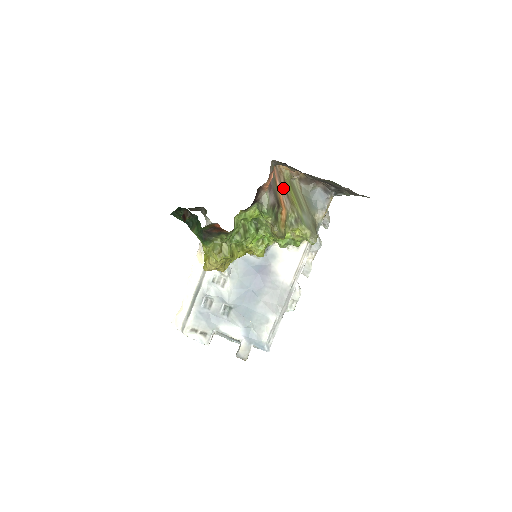
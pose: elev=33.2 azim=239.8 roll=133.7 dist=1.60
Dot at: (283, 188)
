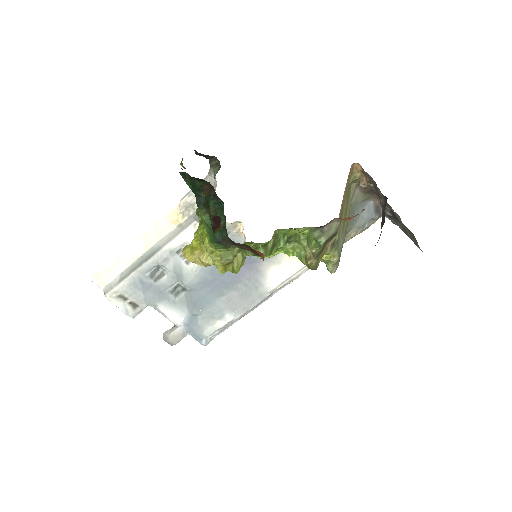
Dot at: (344, 198)
